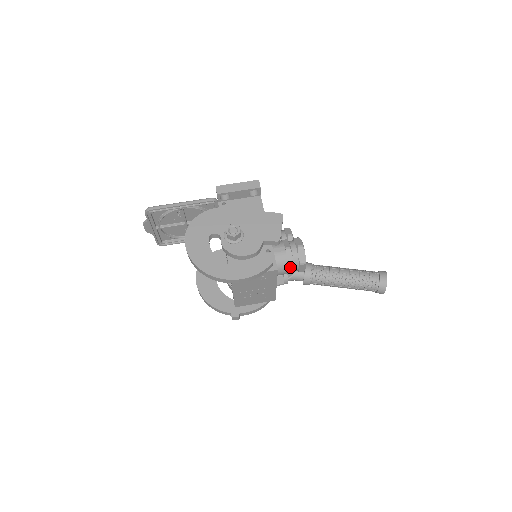
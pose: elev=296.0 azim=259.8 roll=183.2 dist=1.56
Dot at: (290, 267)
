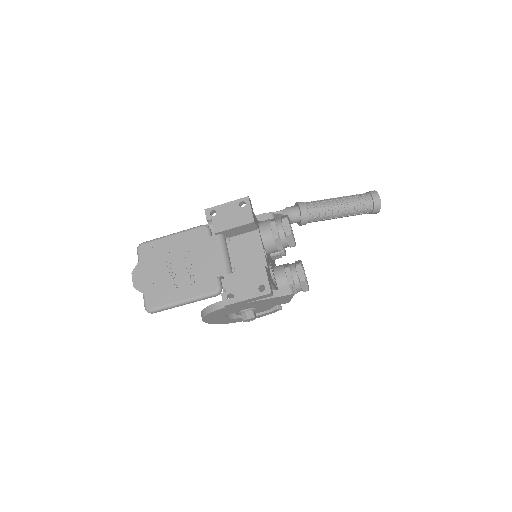
Dot at: occluded
